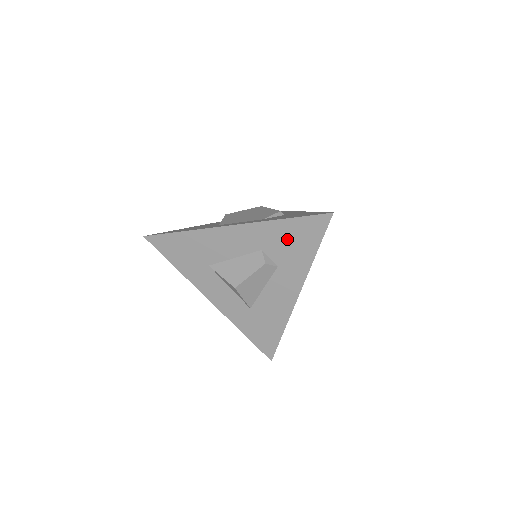
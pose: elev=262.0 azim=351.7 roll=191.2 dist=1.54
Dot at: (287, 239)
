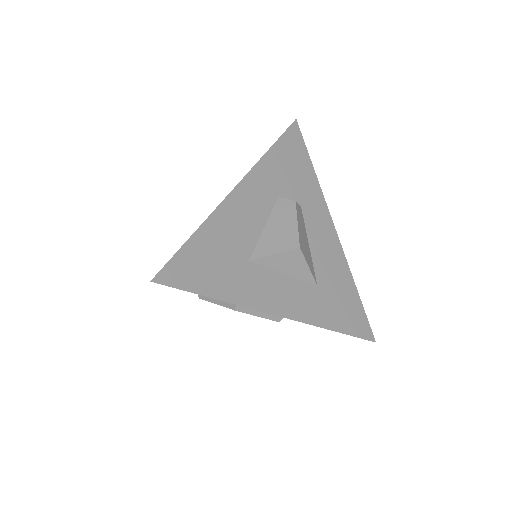
Dot at: (287, 169)
